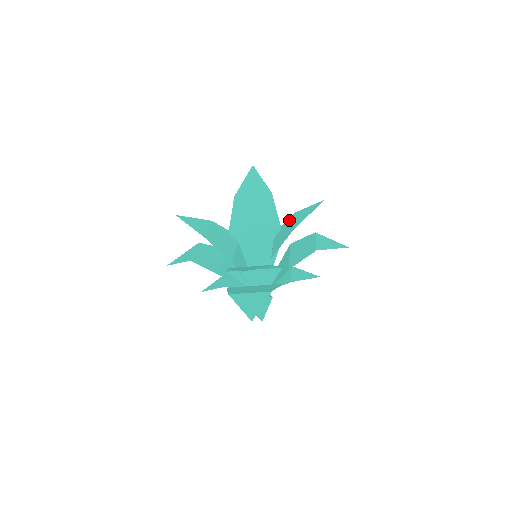
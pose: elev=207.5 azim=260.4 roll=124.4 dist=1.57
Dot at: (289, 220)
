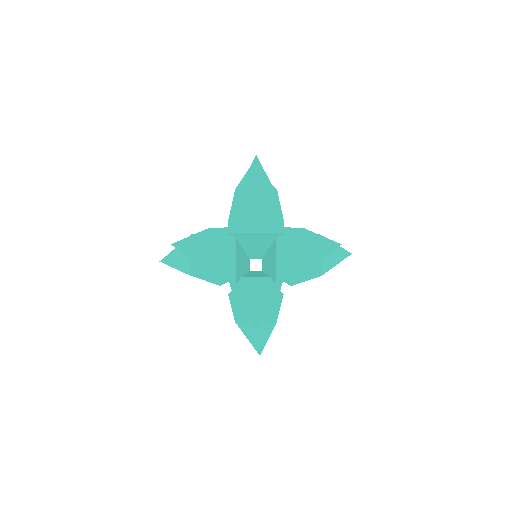
Dot at: (296, 234)
